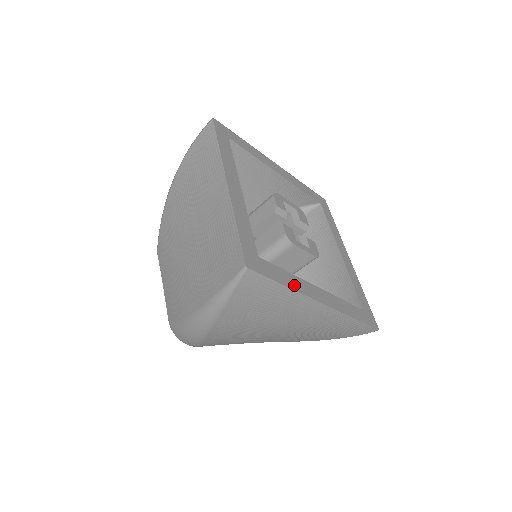
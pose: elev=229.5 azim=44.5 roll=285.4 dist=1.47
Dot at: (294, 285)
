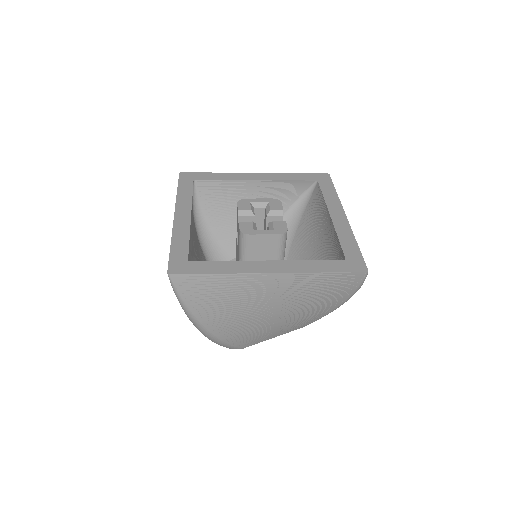
Dot at: (229, 269)
